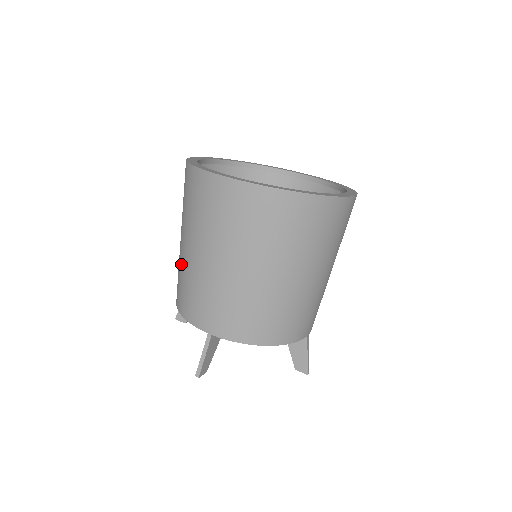
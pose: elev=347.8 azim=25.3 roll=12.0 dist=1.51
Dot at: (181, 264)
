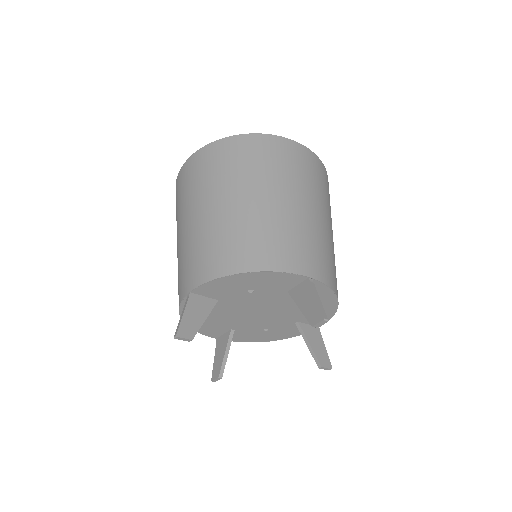
Dot at: occluded
